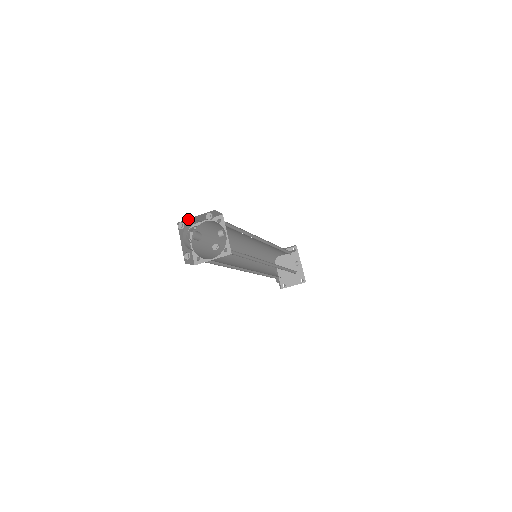
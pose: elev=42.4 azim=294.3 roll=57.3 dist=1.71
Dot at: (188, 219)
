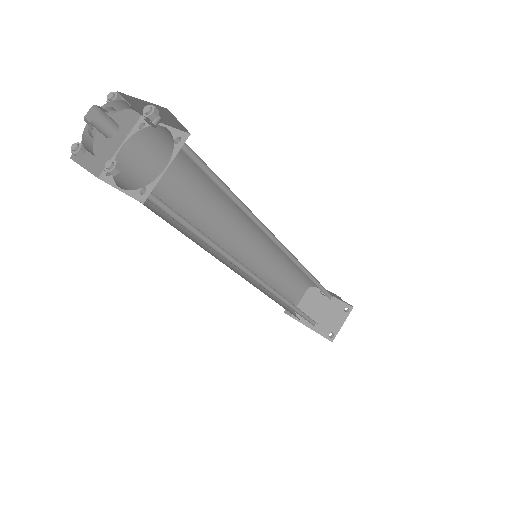
Dot at: occluded
